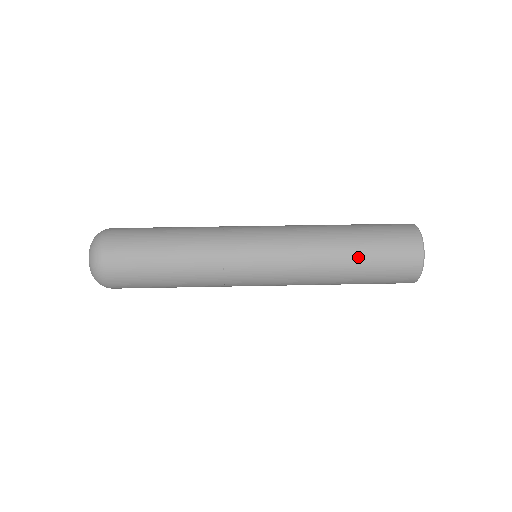
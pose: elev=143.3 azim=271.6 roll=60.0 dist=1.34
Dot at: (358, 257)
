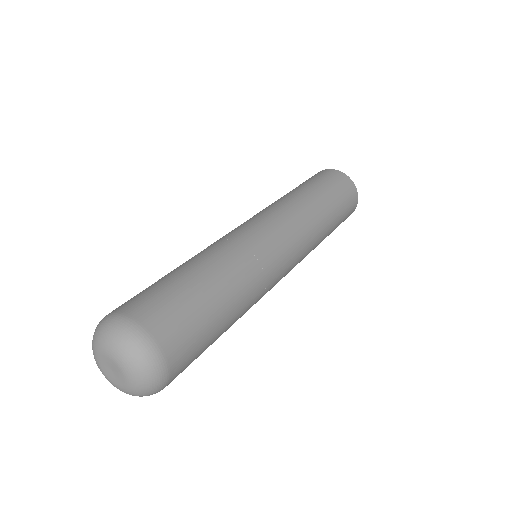
Dot at: (334, 222)
